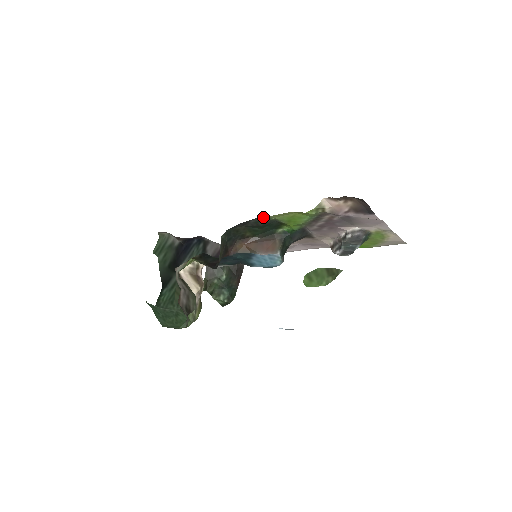
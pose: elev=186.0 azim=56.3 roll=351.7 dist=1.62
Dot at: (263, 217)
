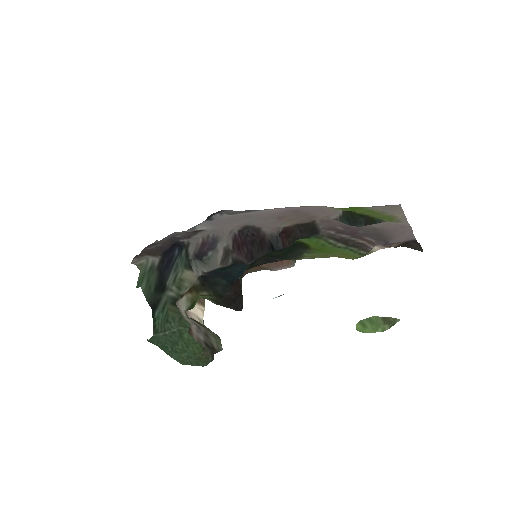
Dot at: (296, 259)
